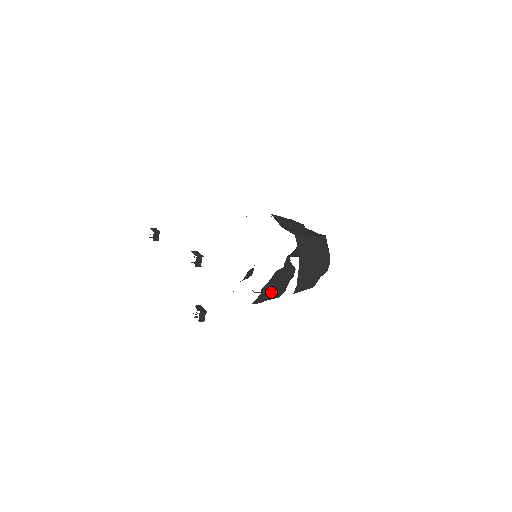
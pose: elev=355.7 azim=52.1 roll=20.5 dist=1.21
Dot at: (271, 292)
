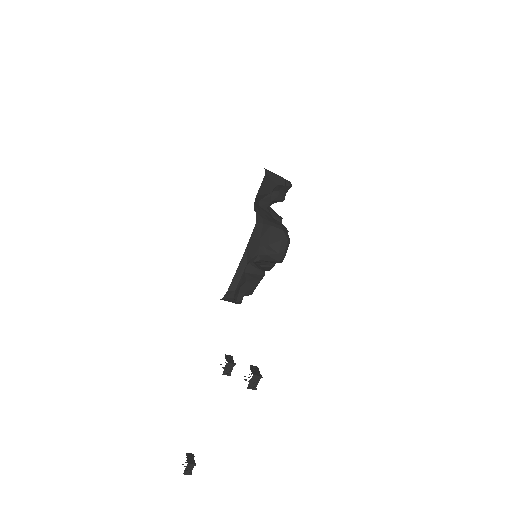
Dot at: (268, 219)
